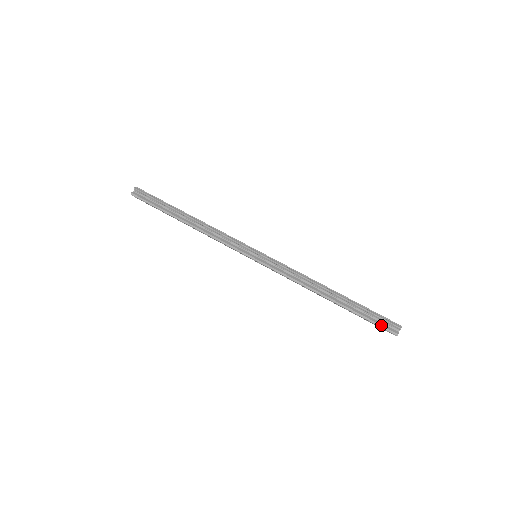
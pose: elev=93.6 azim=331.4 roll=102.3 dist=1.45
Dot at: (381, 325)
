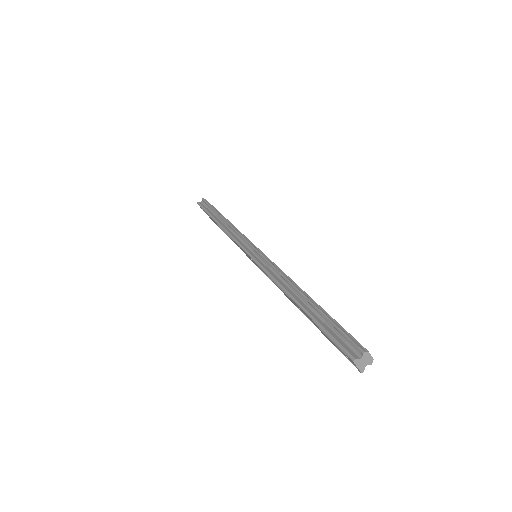
Dot at: (339, 342)
